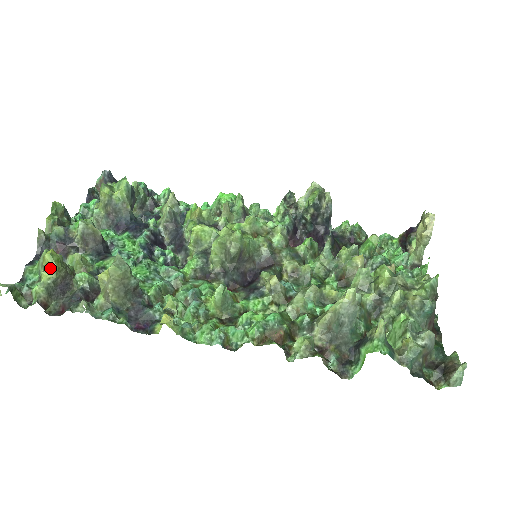
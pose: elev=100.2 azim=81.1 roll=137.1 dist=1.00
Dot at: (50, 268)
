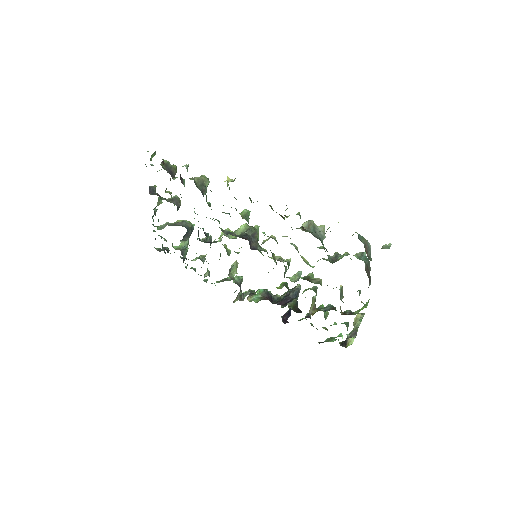
Dot at: (173, 166)
